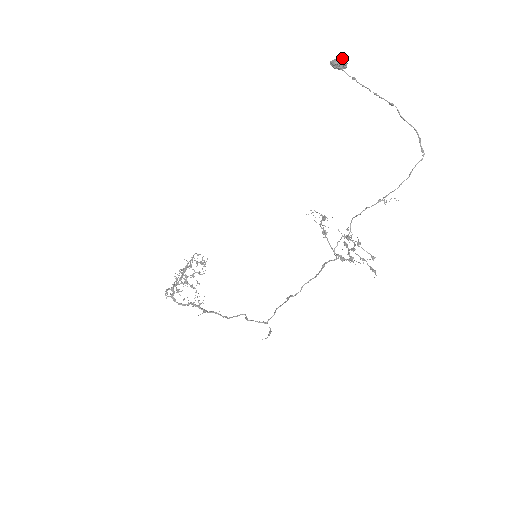
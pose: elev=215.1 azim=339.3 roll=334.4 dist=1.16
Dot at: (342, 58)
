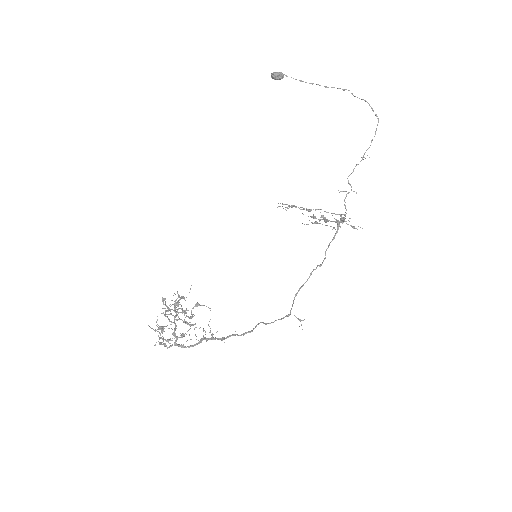
Dot at: occluded
